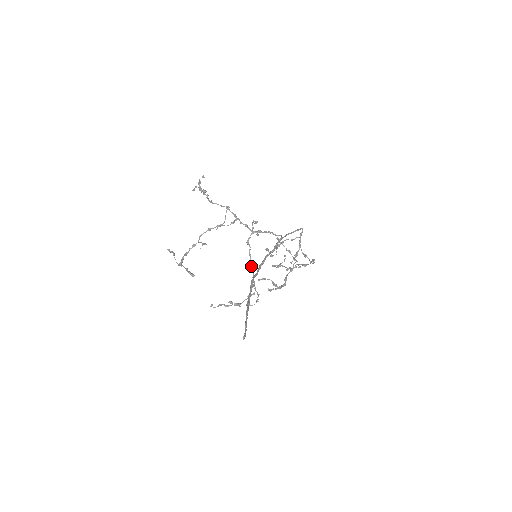
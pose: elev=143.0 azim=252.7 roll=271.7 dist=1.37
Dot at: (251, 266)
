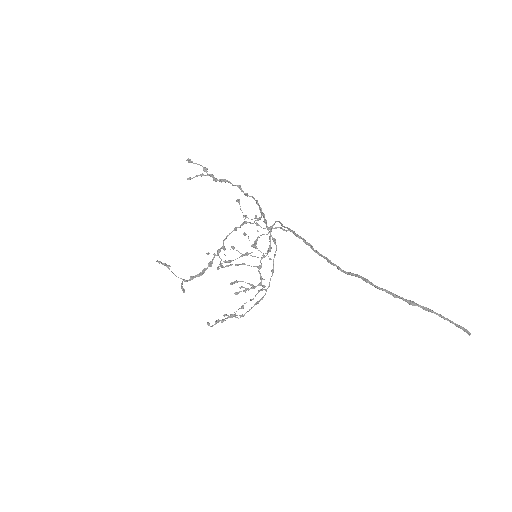
Dot at: (273, 268)
